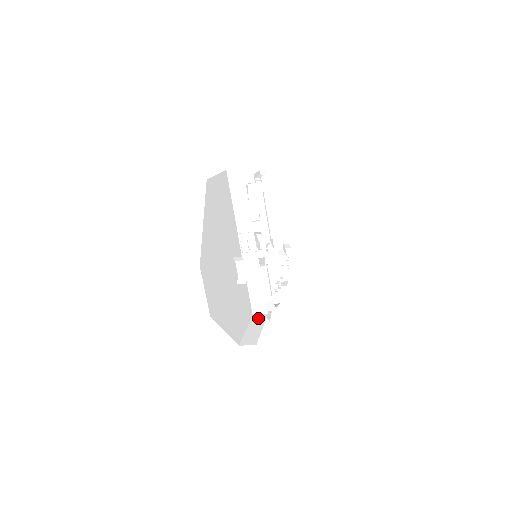
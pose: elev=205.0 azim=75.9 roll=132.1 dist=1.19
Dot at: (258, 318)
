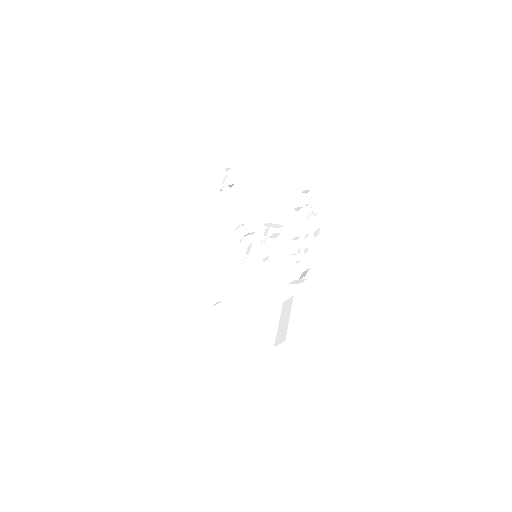
Dot at: (286, 305)
